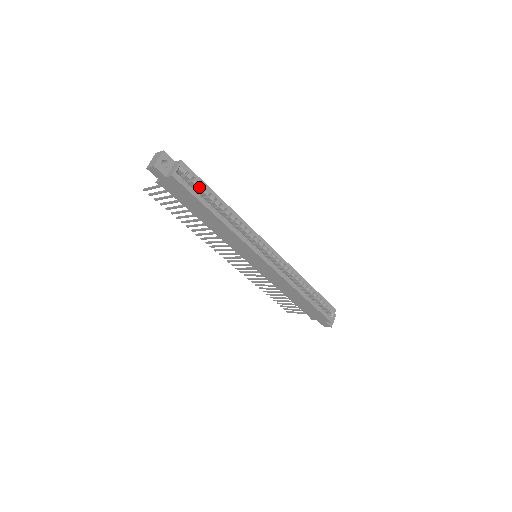
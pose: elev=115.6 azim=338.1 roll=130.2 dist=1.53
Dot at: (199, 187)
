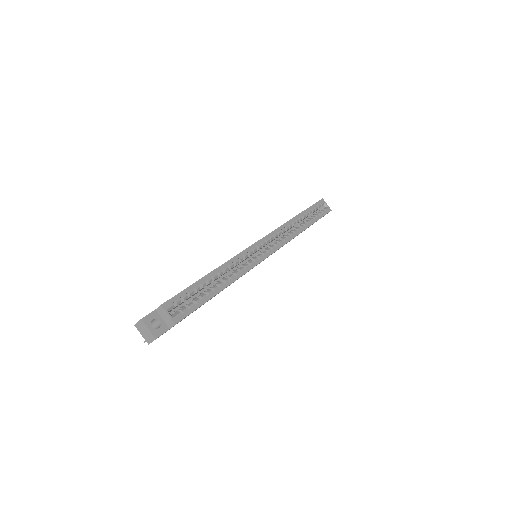
Dot at: (191, 295)
